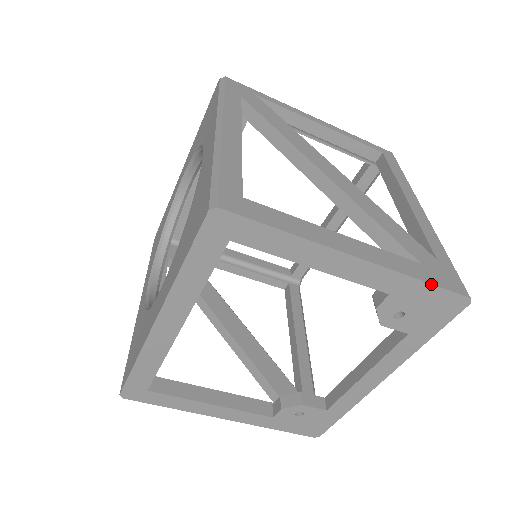
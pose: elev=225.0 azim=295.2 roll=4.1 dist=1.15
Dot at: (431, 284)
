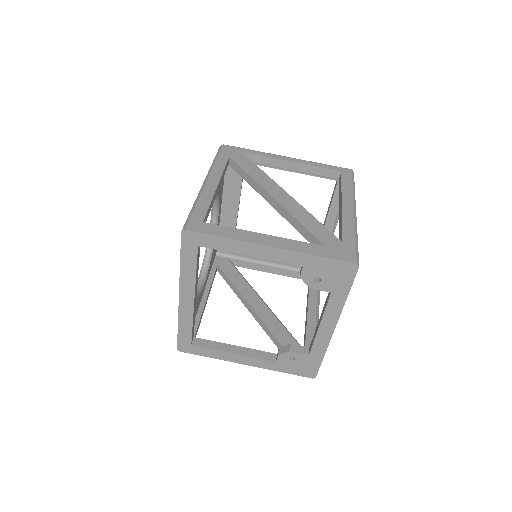
Dot at: (325, 257)
